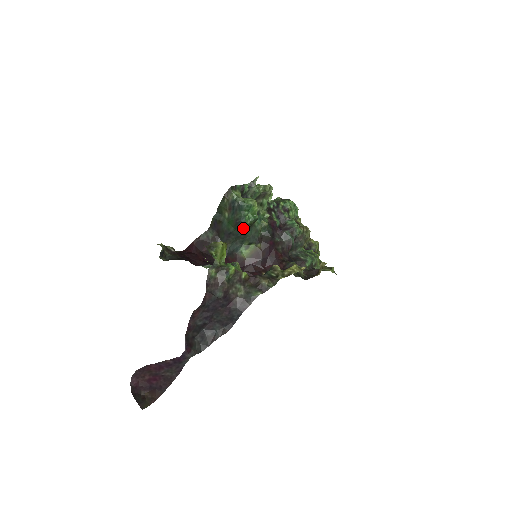
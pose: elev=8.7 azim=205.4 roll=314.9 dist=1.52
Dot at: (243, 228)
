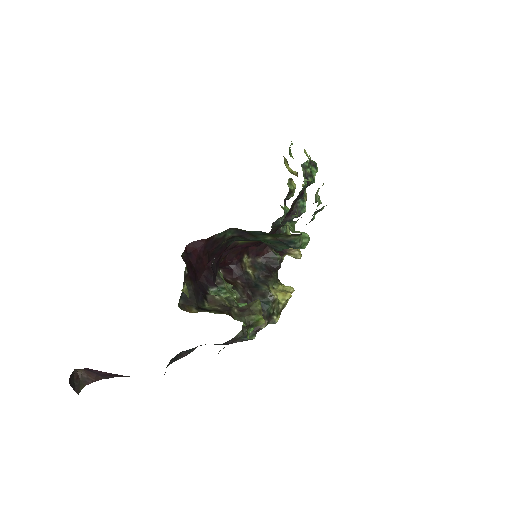
Dot at: occluded
